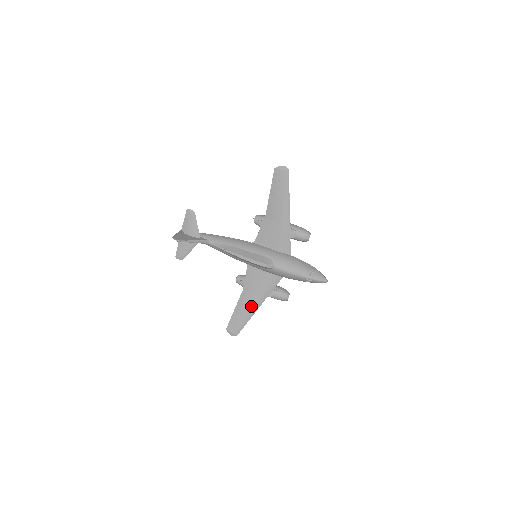
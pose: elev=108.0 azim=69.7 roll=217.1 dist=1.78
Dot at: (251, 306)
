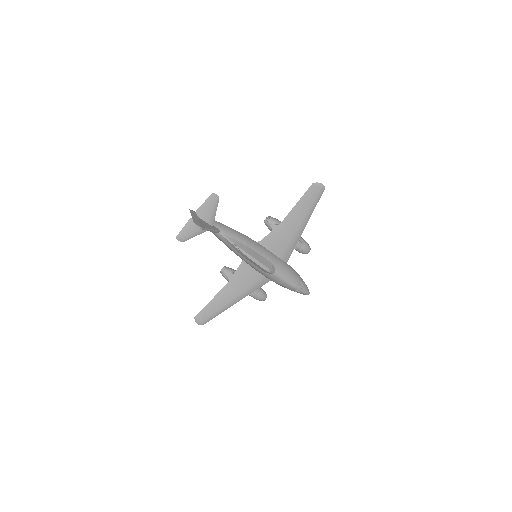
Dot at: (230, 301)
